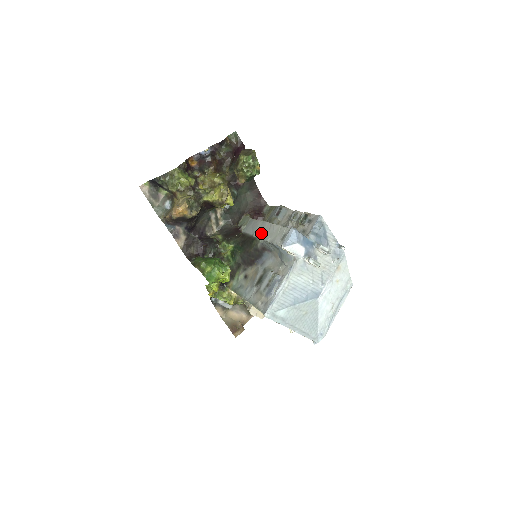
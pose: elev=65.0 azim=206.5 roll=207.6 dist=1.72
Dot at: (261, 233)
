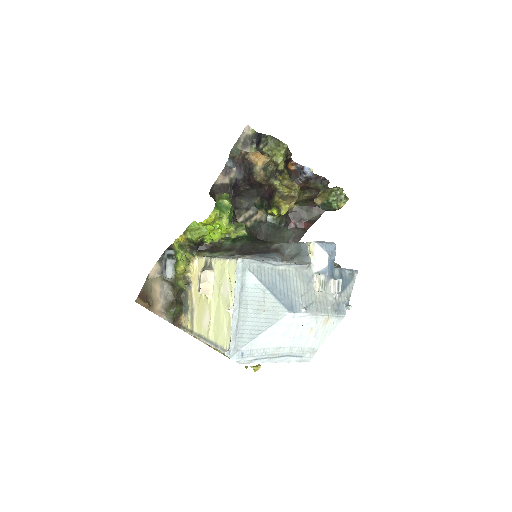
Dot at: occluded
